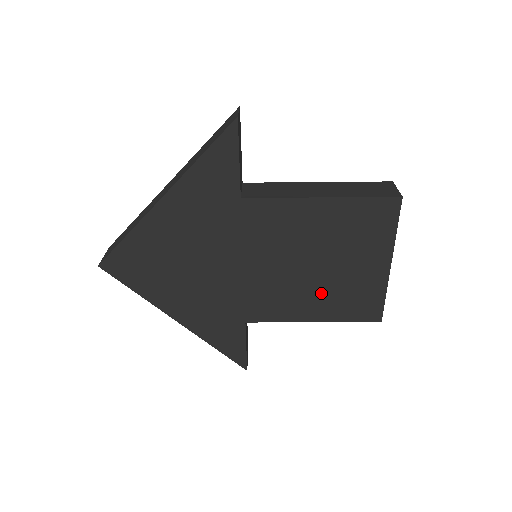
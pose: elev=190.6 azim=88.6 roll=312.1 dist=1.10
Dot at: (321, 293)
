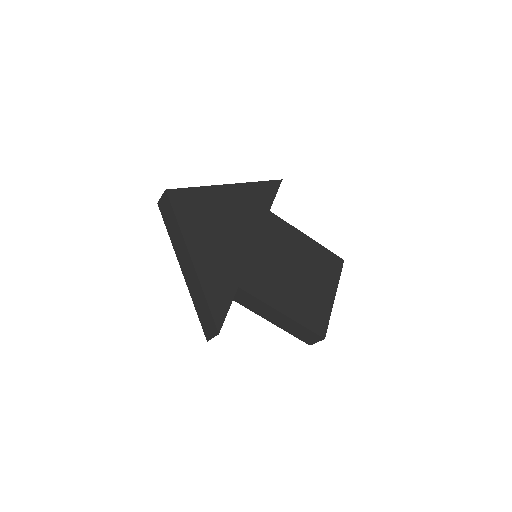
Dot at: (294, 293)
